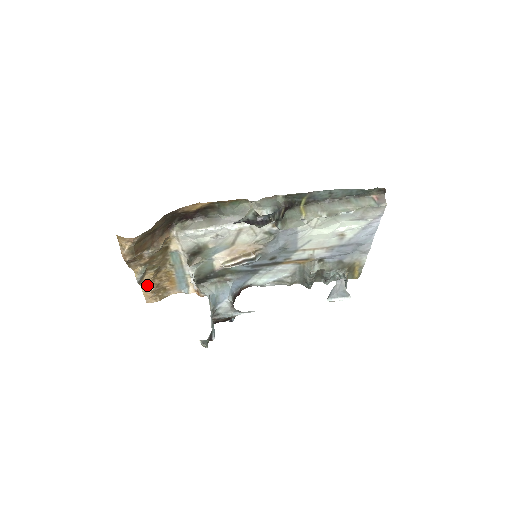
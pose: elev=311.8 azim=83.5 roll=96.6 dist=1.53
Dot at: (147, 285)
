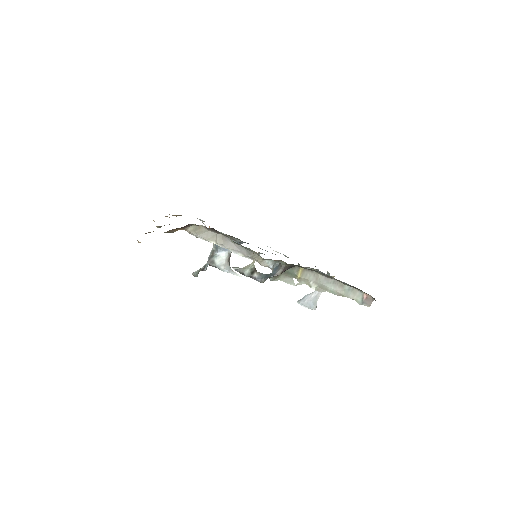
Dot at: occluded
